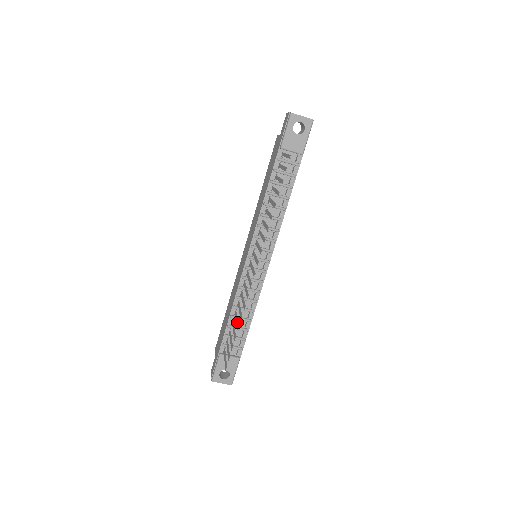
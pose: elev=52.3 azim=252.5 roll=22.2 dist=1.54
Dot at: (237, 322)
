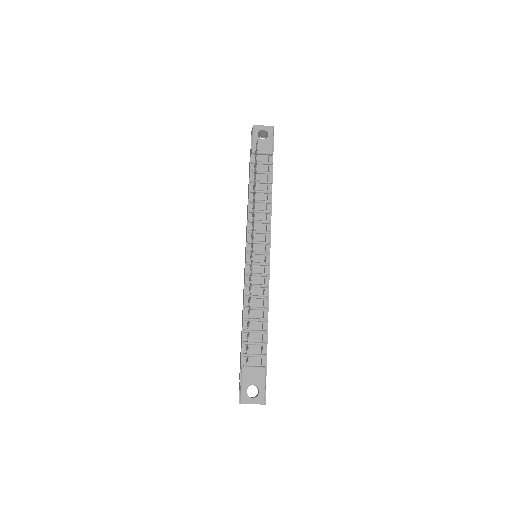
Dot at: (249, 307)
